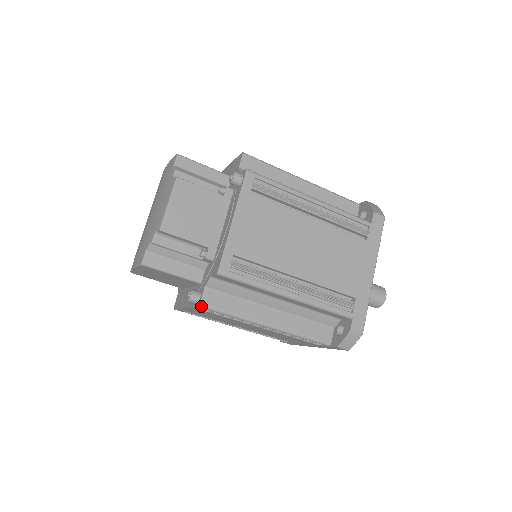
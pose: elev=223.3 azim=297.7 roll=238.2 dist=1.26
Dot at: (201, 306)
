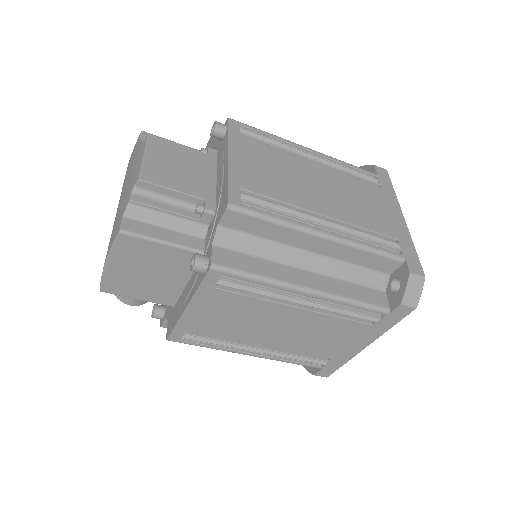
Dot at: (213, 267)
